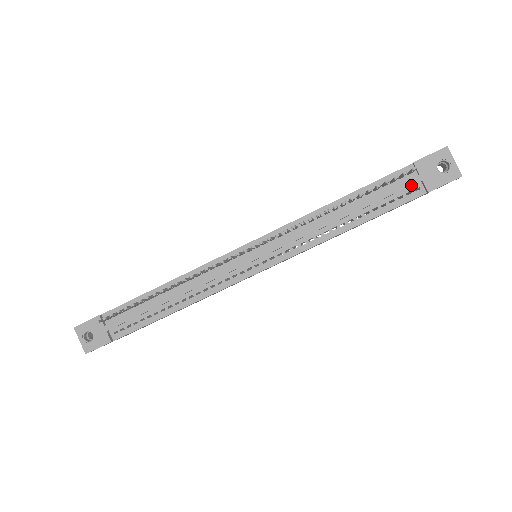
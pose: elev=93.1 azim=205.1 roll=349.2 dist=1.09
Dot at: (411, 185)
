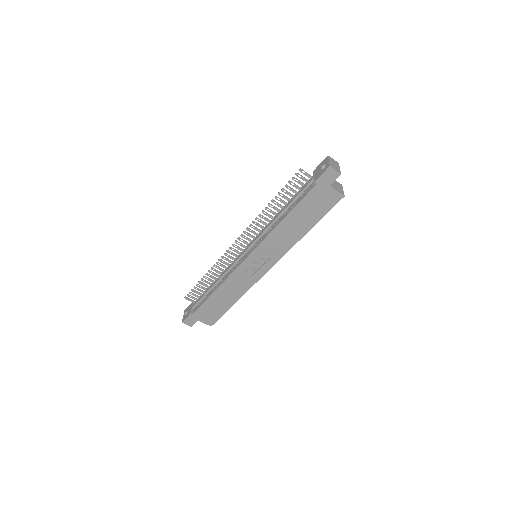
Dot at: (310, 183)
